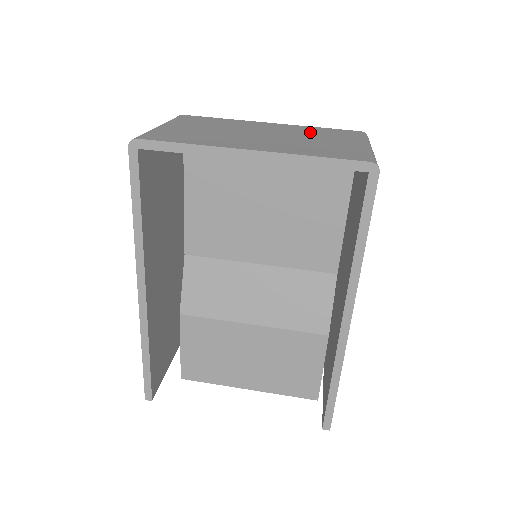
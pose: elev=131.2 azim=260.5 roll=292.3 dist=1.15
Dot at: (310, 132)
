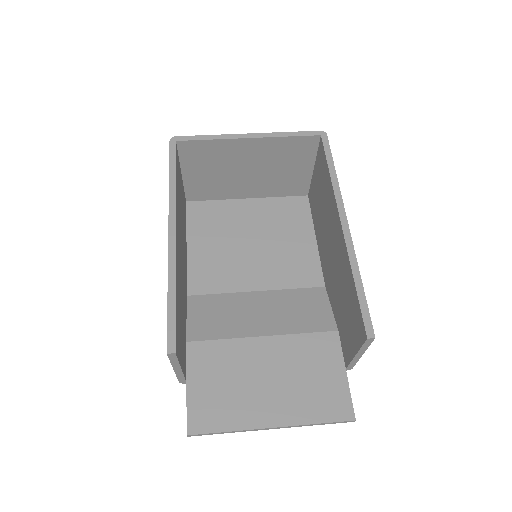
Dot at: occluded
